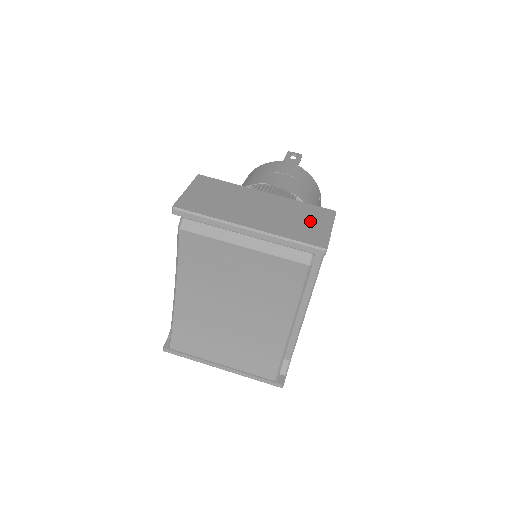
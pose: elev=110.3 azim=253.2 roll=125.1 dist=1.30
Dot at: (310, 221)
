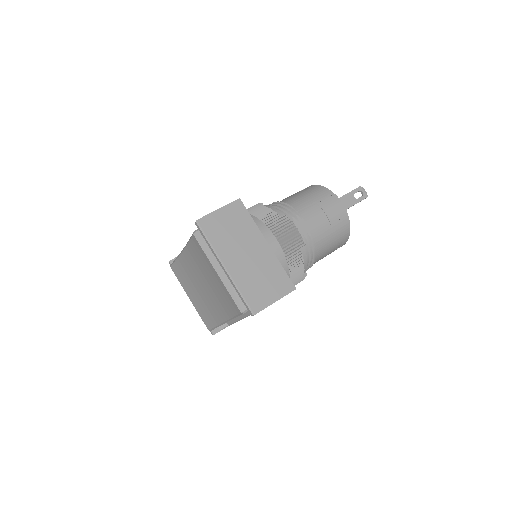
Dot at: (269, 286)
